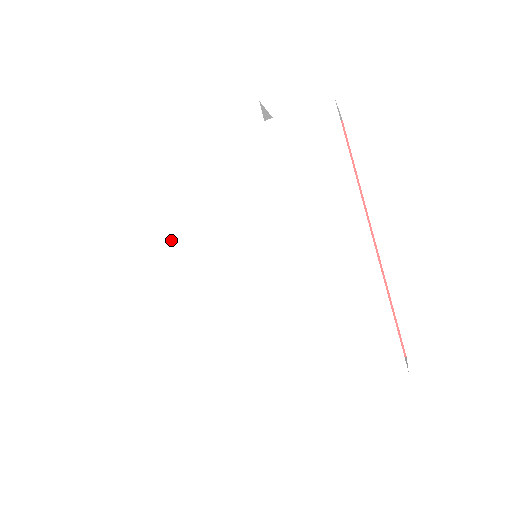
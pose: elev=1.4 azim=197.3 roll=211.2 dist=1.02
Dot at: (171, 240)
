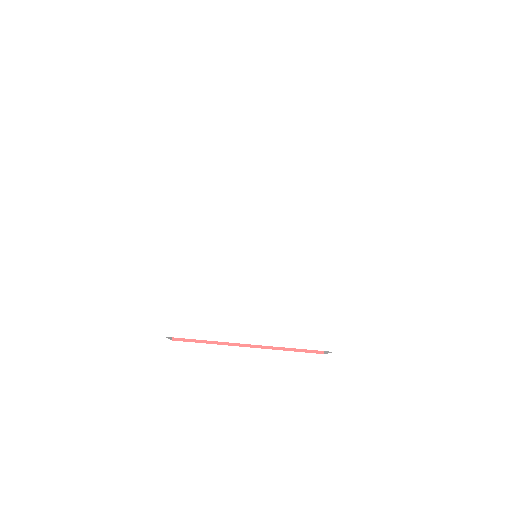
Dot at: (210, 222)
